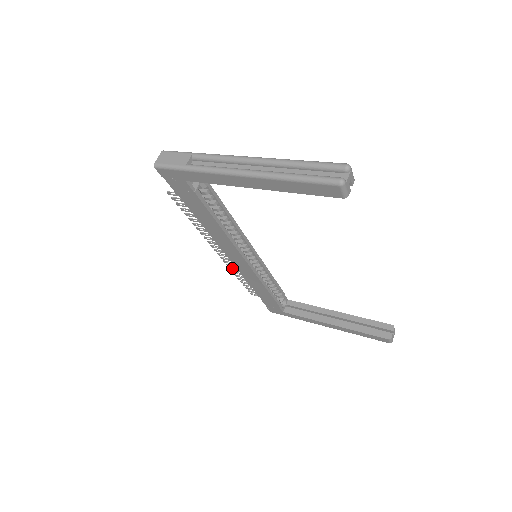
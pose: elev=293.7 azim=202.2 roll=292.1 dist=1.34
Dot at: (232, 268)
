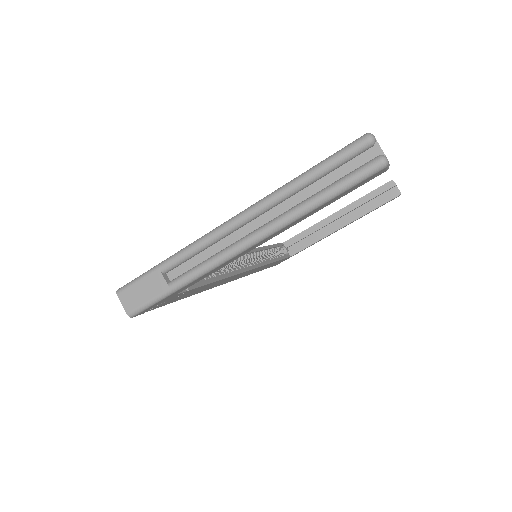
Dot at: occluded
